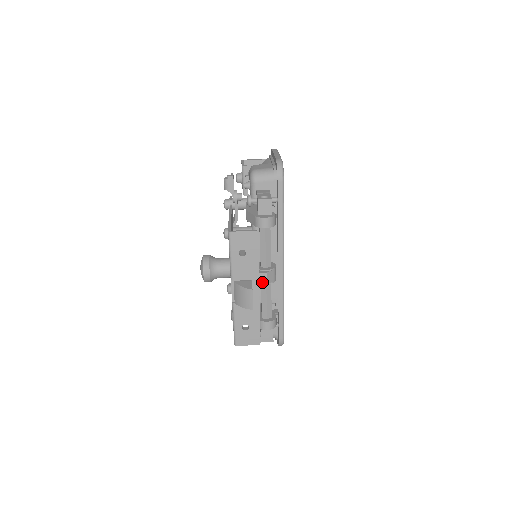
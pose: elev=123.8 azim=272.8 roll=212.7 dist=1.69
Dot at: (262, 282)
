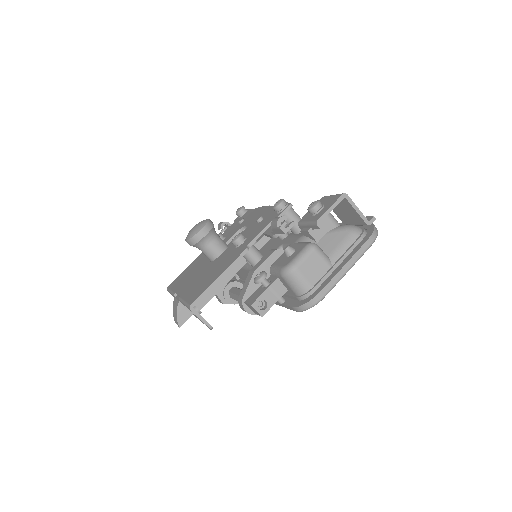
Dot at: occluded
